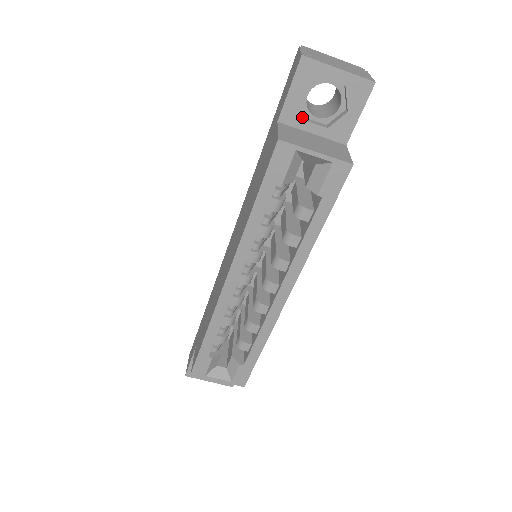
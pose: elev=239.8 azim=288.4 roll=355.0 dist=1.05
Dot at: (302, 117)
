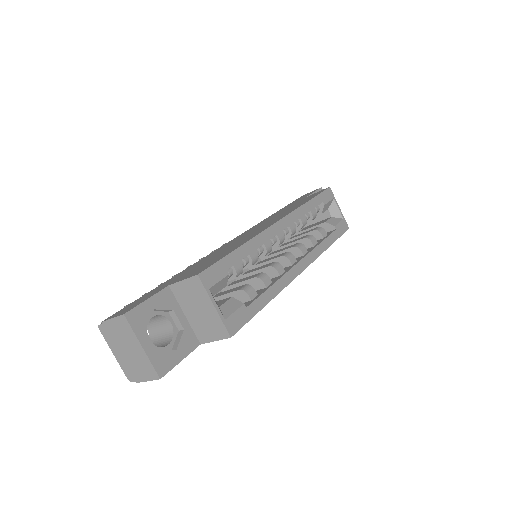
Dot at: occluded
